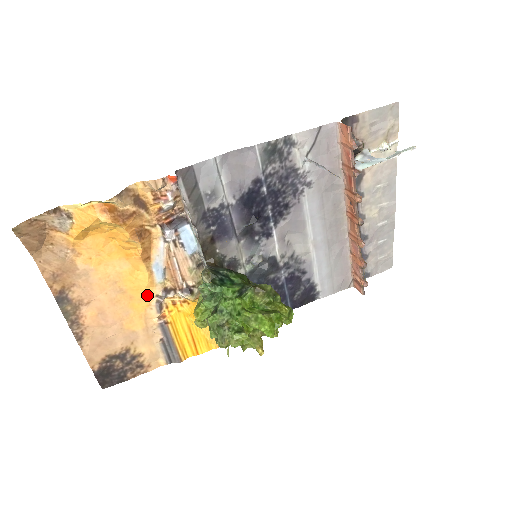
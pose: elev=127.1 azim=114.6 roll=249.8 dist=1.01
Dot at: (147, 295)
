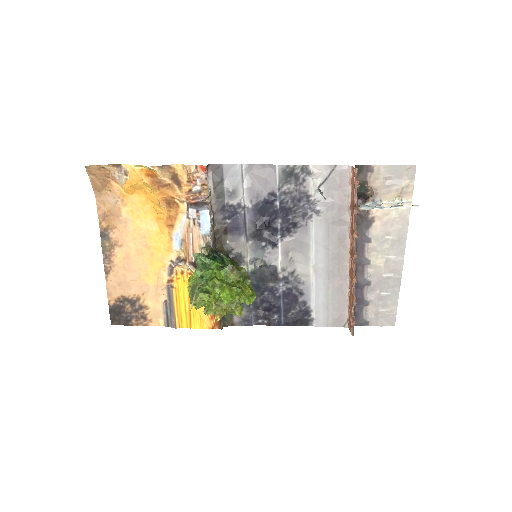
Dot at: (164, 257)
